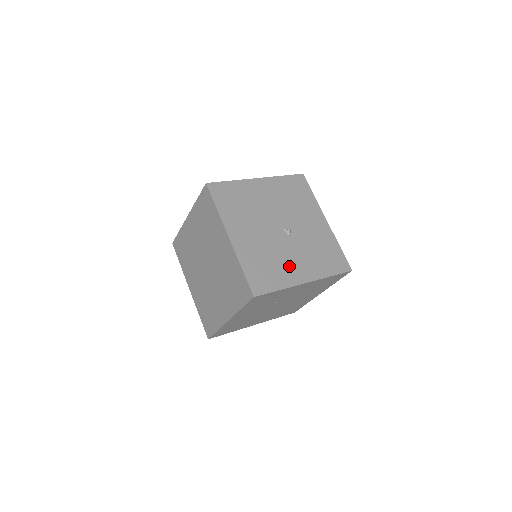
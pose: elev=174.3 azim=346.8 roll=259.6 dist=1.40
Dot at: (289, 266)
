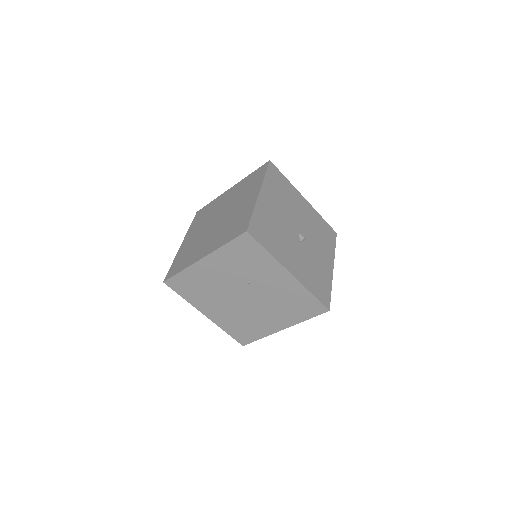
Dot at: (286, 251)
